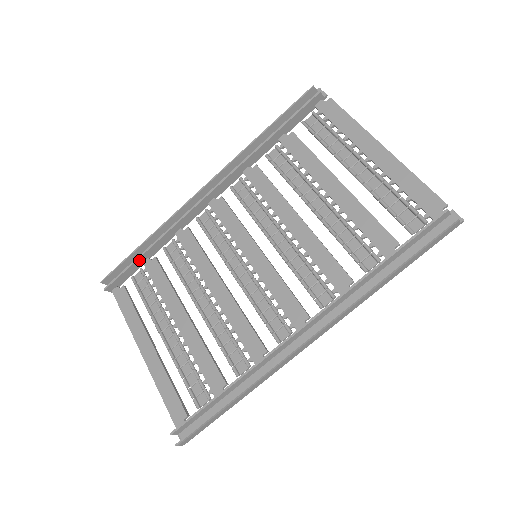
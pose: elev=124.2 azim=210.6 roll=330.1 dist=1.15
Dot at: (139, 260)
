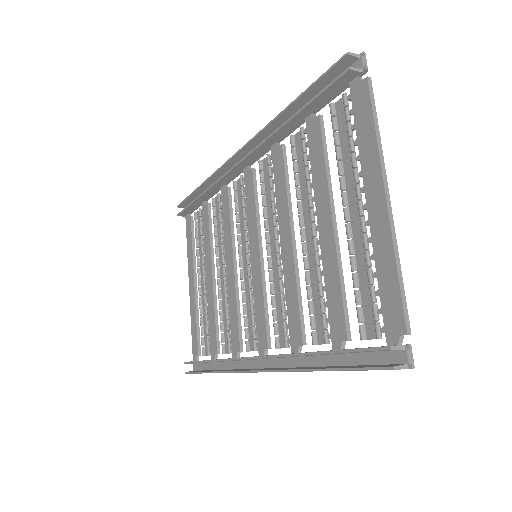
Dot at: (196, 202)
